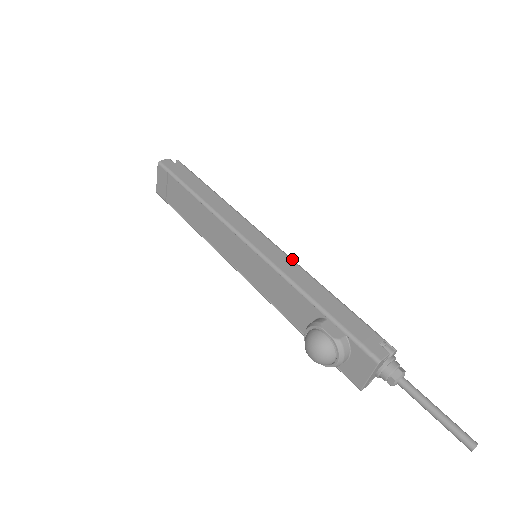
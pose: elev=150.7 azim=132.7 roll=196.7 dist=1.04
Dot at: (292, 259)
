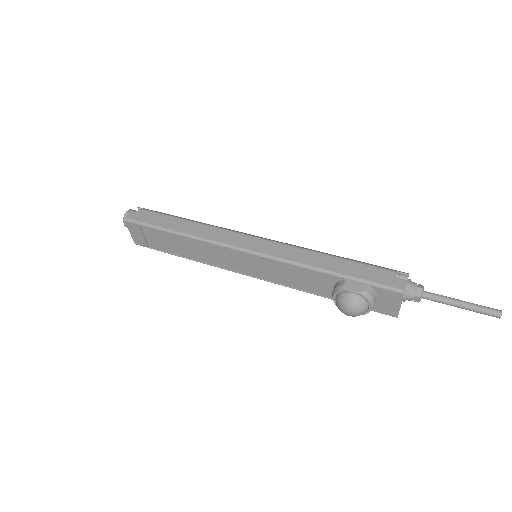
Dot at: (289, 245)
